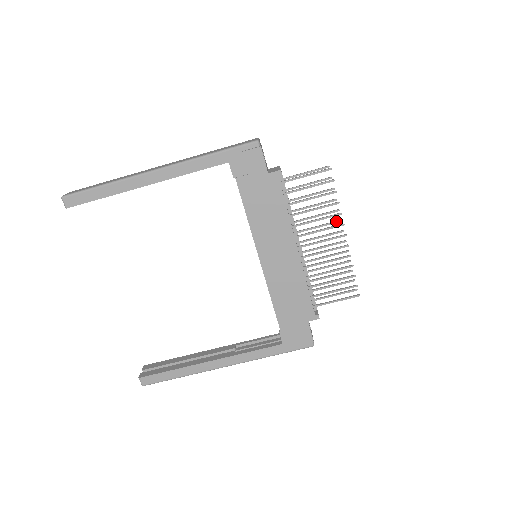
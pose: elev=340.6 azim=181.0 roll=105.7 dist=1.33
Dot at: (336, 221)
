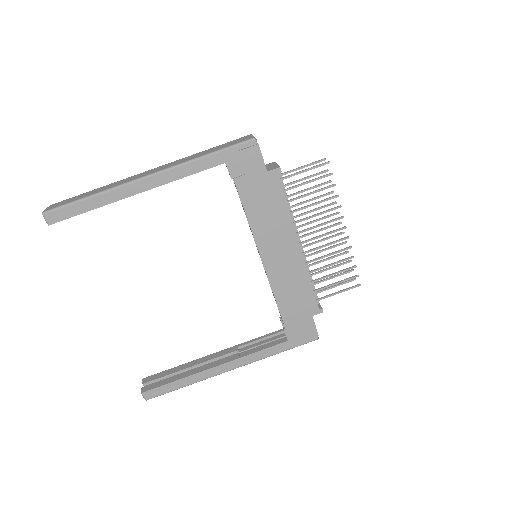
Dot at: (334, 213)
